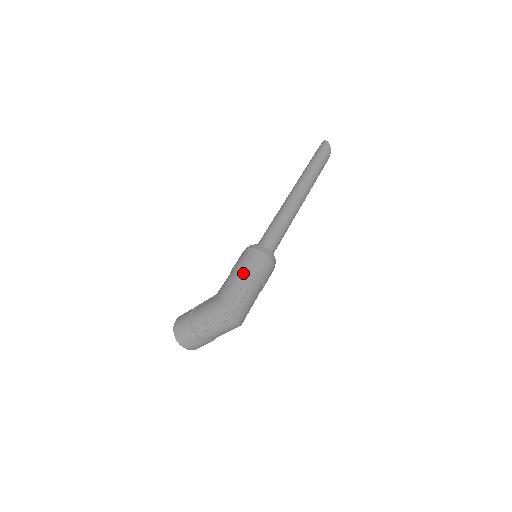
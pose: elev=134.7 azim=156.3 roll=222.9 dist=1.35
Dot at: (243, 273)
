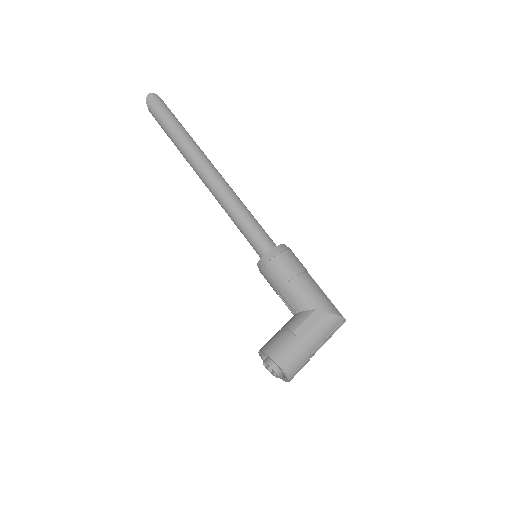
Dot at: (310, 278)
